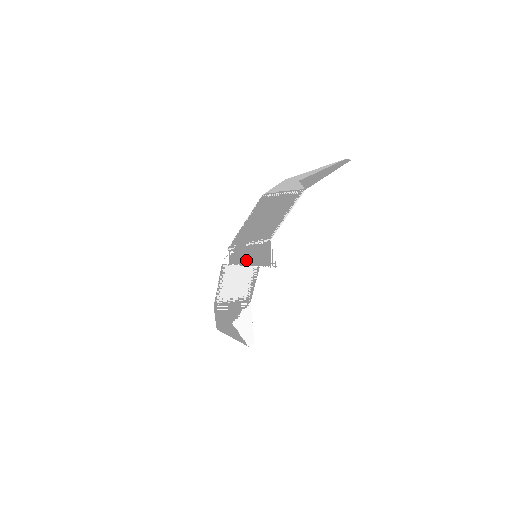
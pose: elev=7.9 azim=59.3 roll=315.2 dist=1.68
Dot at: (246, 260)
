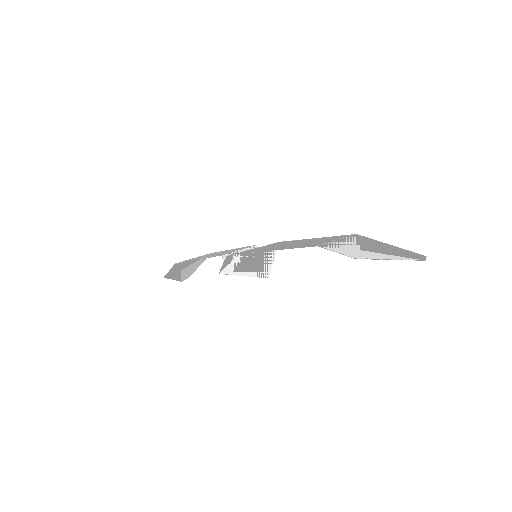
Dot at: (246, 268)
